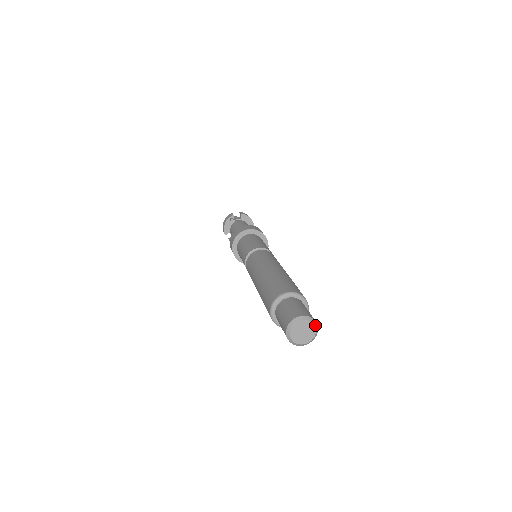
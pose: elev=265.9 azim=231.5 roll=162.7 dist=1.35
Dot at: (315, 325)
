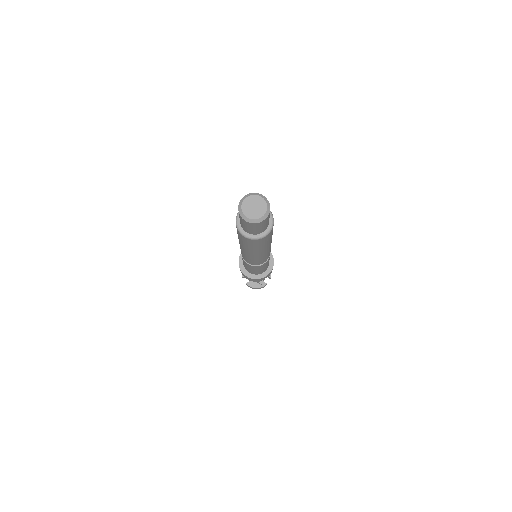
Dot at: (267, 203)
